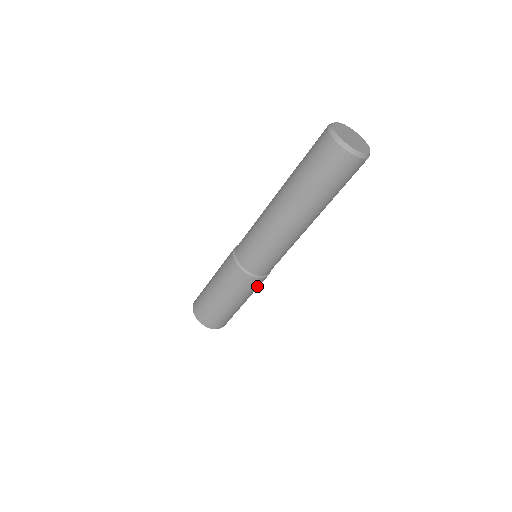
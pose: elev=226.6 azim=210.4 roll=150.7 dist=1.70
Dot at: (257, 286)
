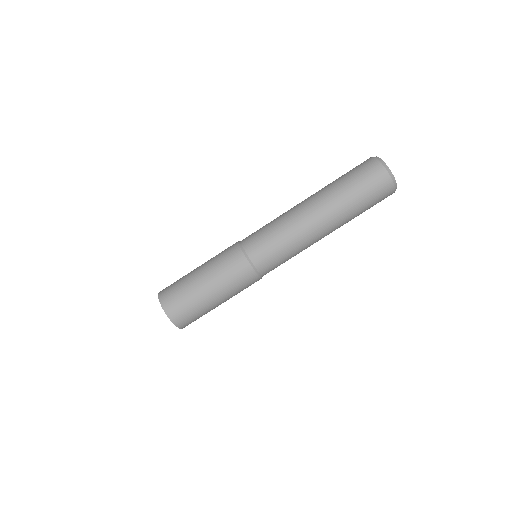
Dot at: (234, 269)
